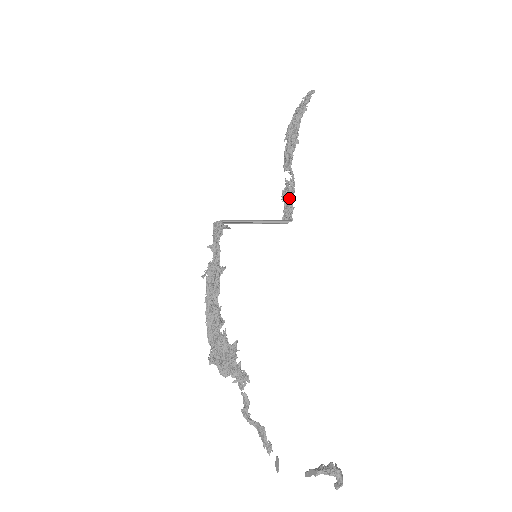
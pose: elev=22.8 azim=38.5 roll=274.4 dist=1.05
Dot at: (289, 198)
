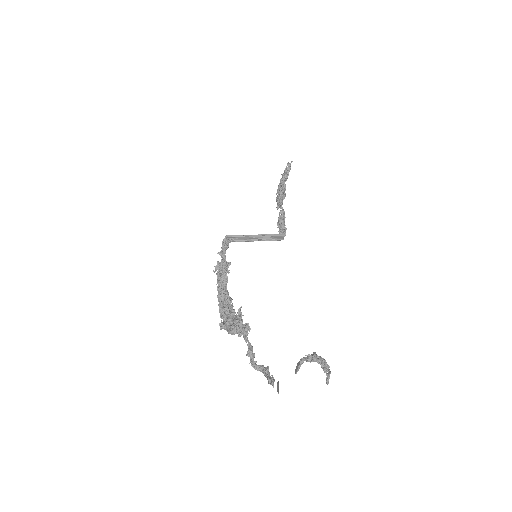
Dot at: (280, 221)
